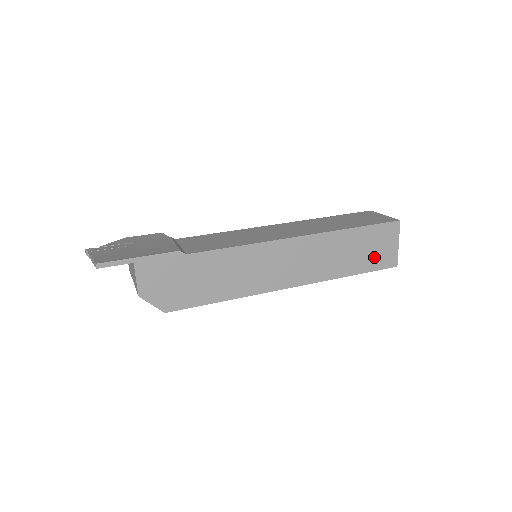
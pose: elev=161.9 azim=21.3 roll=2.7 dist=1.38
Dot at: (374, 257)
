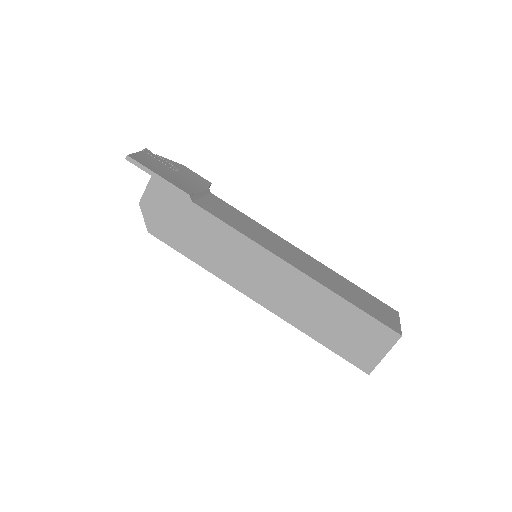
Dot at: (351, 345)
